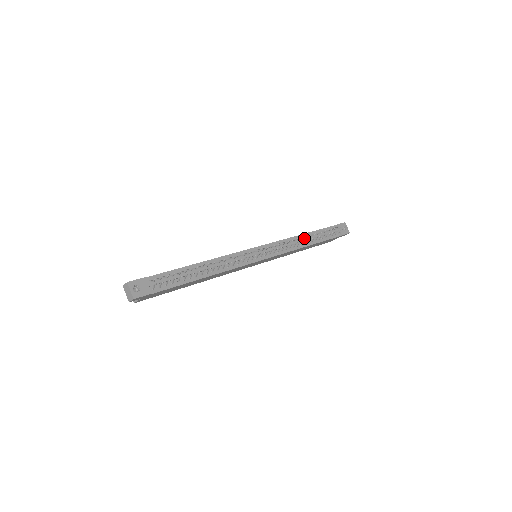
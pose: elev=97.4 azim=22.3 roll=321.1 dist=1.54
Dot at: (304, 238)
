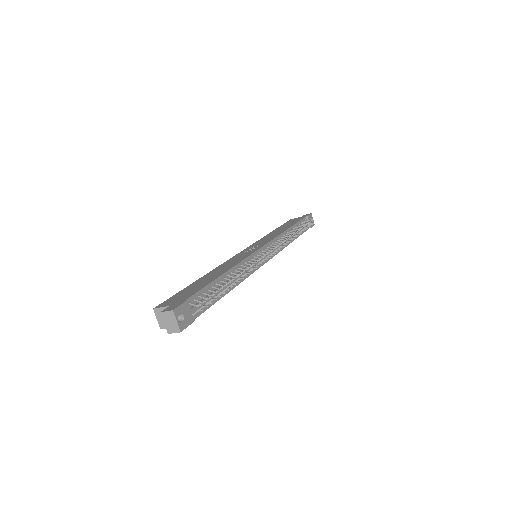
Dot at: (289, 233)
